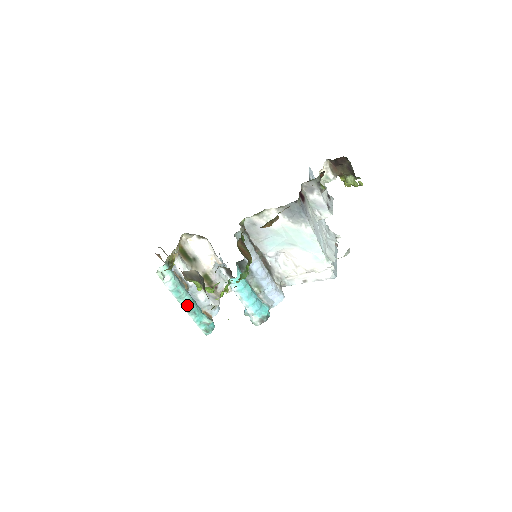
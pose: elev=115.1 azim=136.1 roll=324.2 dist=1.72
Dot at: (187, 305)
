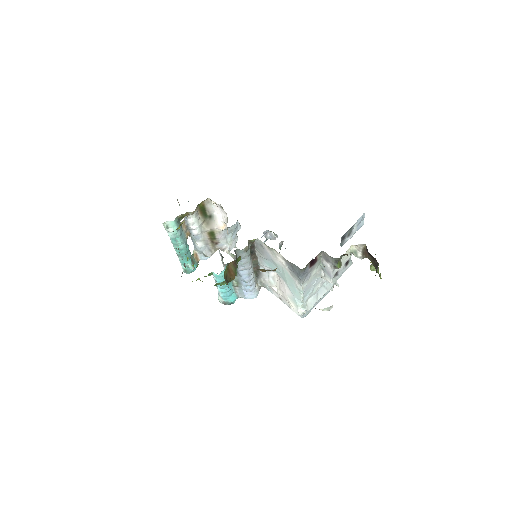
Dot at: (179, 250)
